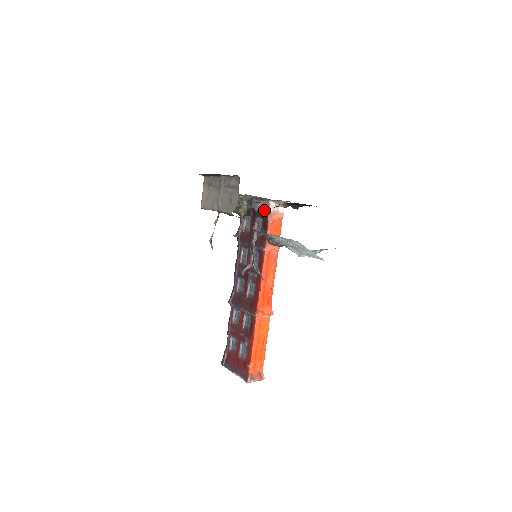
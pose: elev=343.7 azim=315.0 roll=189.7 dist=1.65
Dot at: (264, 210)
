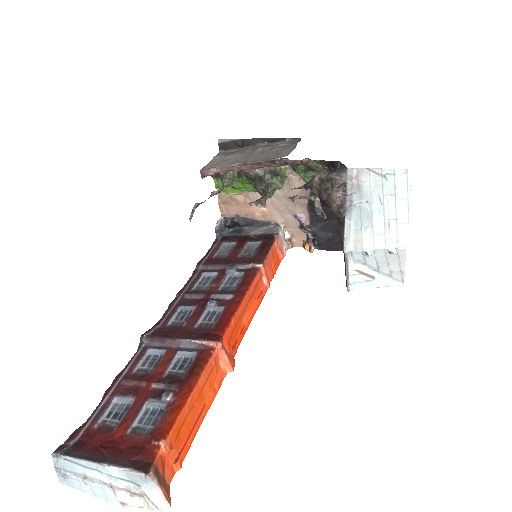
Dot at: (327, 172)
